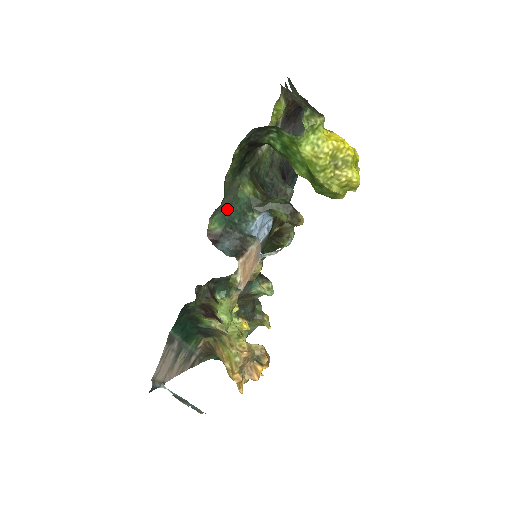
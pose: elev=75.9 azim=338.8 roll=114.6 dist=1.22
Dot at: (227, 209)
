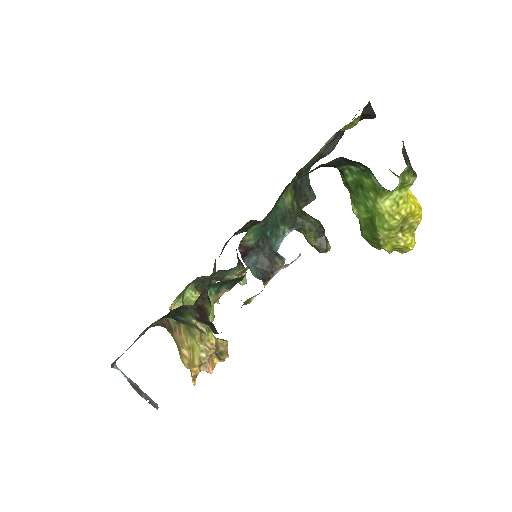
Dot at: (266, 220)
